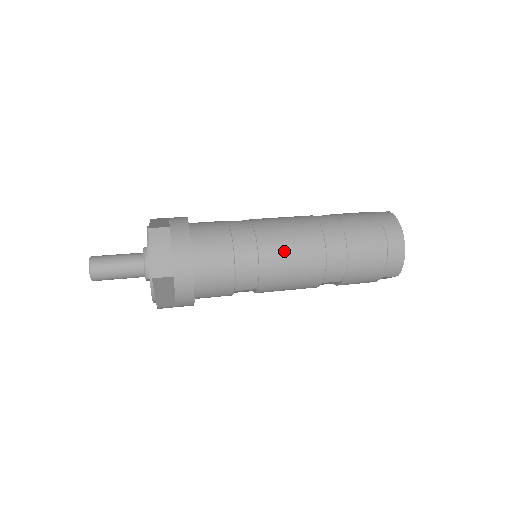
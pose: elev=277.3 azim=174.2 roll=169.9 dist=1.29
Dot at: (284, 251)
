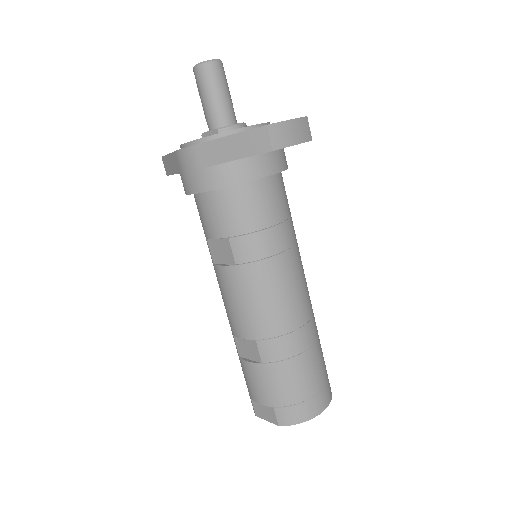
Dot at: (290, 281)
